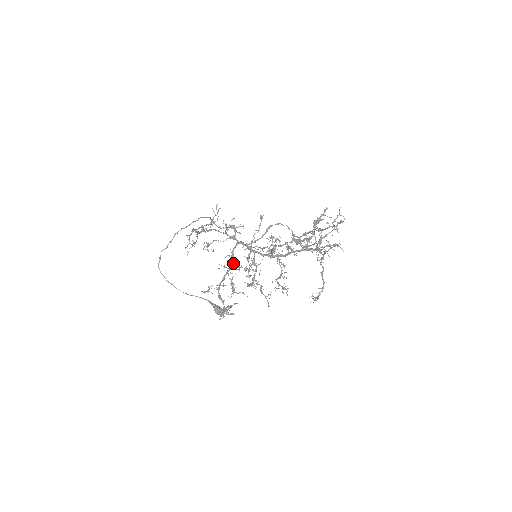
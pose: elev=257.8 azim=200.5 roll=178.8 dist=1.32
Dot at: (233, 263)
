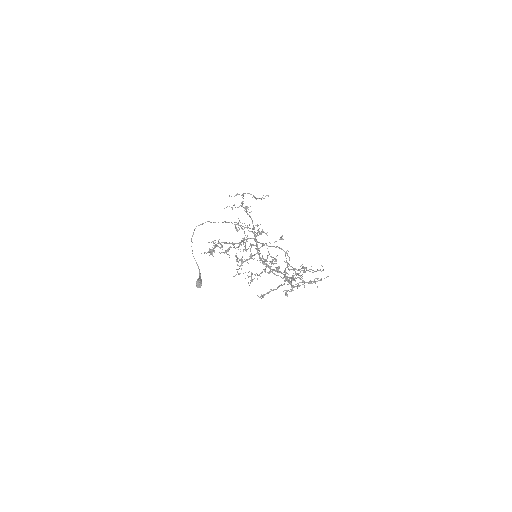
Dot at: (243, 229)
